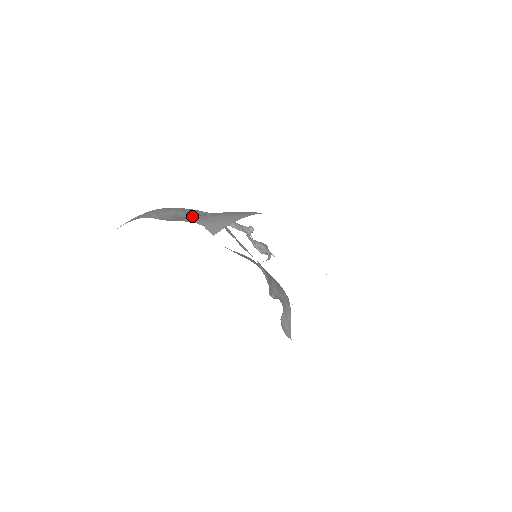
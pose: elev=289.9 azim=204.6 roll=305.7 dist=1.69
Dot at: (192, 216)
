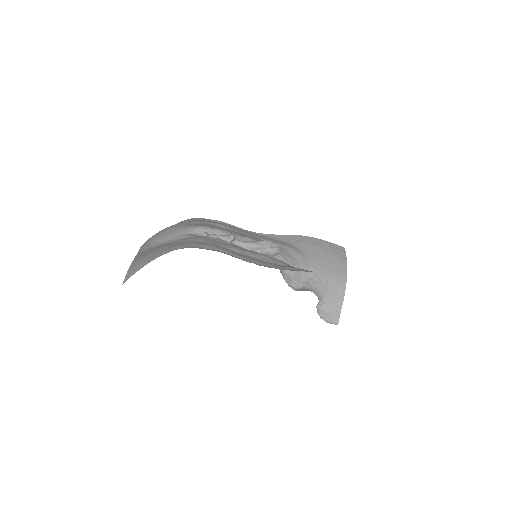
Dot at: (167, 241)
